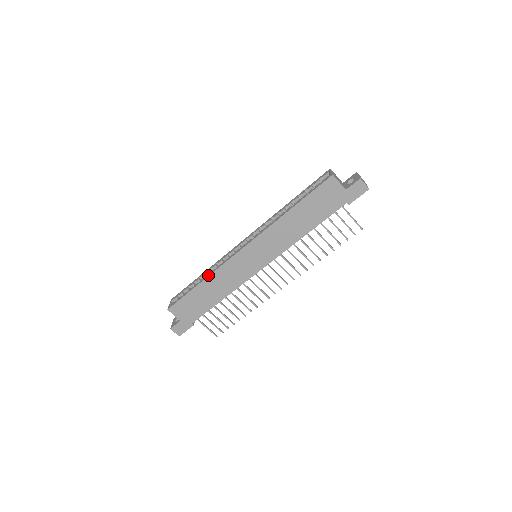
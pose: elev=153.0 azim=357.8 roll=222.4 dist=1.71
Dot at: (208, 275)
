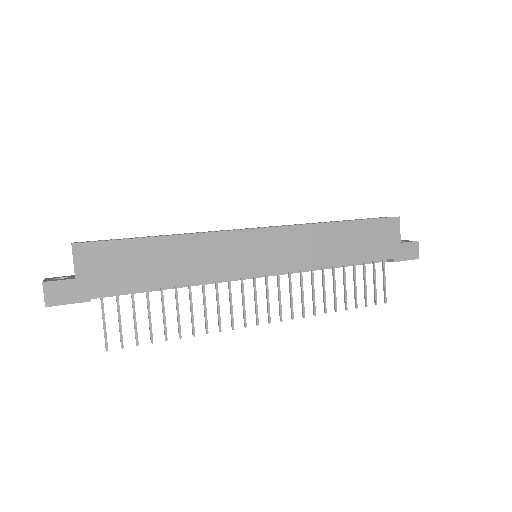
Dot at: occluded
